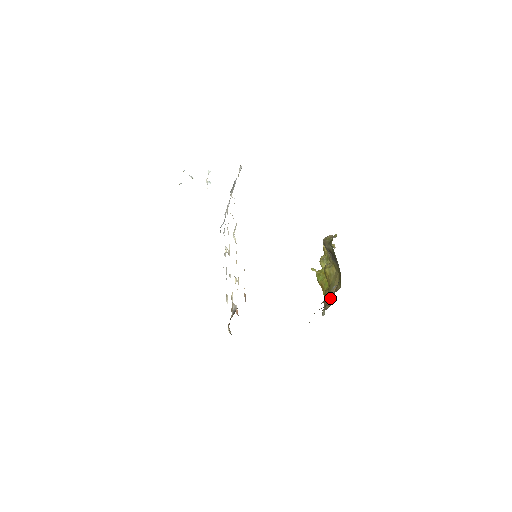
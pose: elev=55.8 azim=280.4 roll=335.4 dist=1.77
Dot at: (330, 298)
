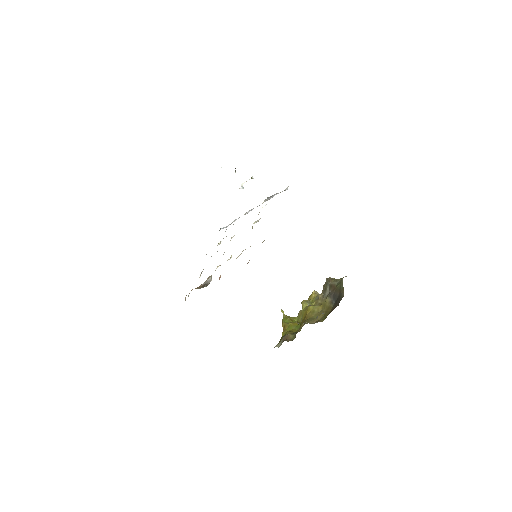
Dot at: (294, 335)
